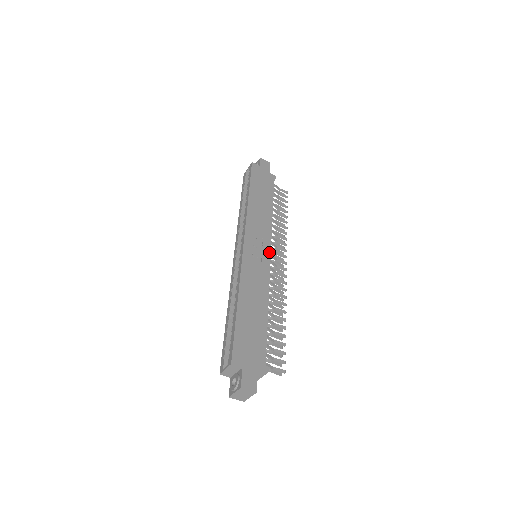
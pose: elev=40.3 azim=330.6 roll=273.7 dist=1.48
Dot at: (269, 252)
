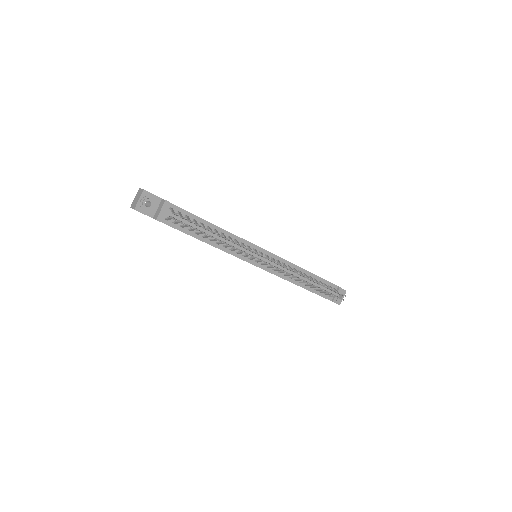
Dot at: (265, 250)
